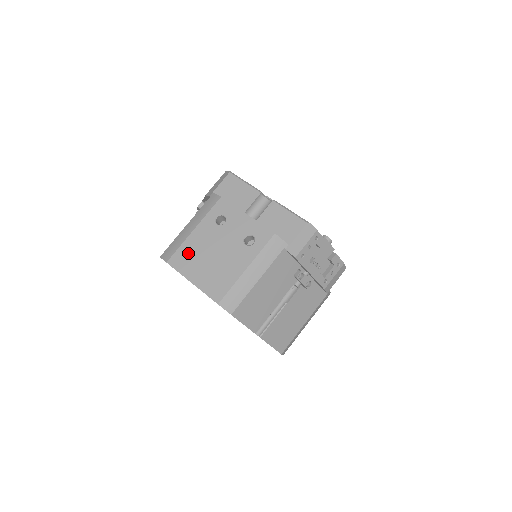
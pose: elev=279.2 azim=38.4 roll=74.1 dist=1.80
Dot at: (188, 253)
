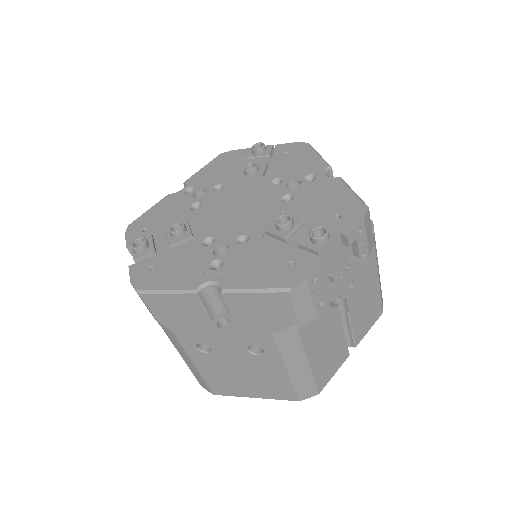
Dot at: (219, 383)
